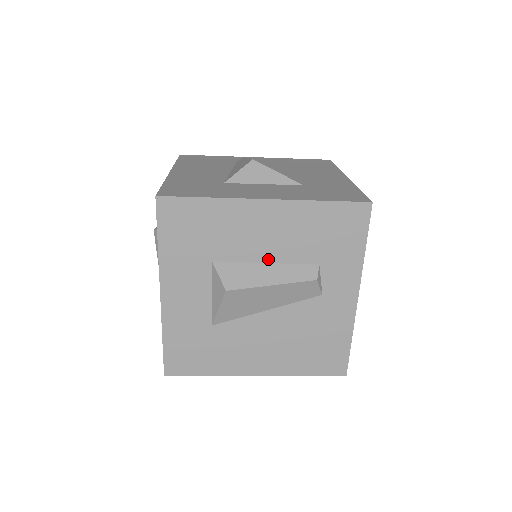
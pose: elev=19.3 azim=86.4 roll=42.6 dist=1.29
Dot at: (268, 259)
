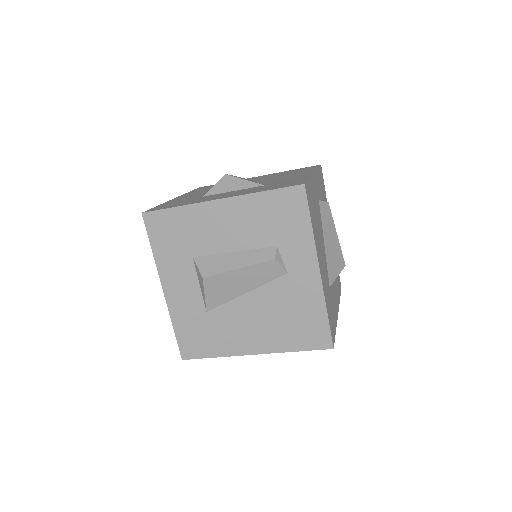
Dot at: (234, 248)
